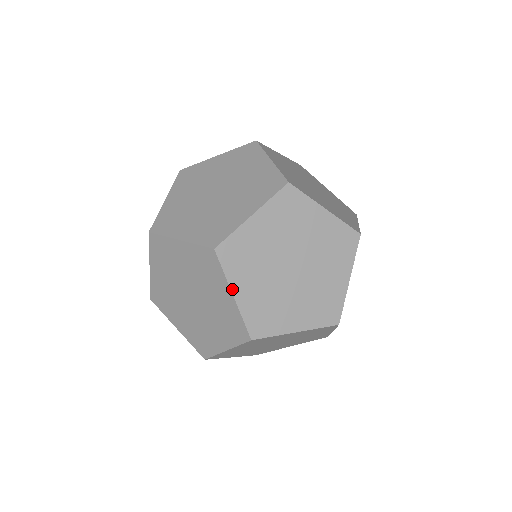
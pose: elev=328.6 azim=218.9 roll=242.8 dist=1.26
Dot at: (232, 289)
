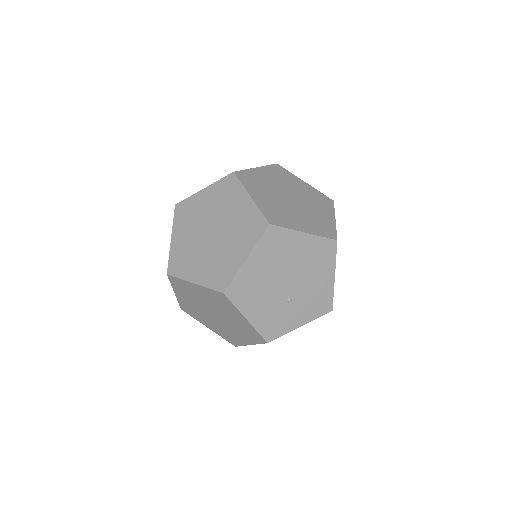
Dot at: (172, 234)
